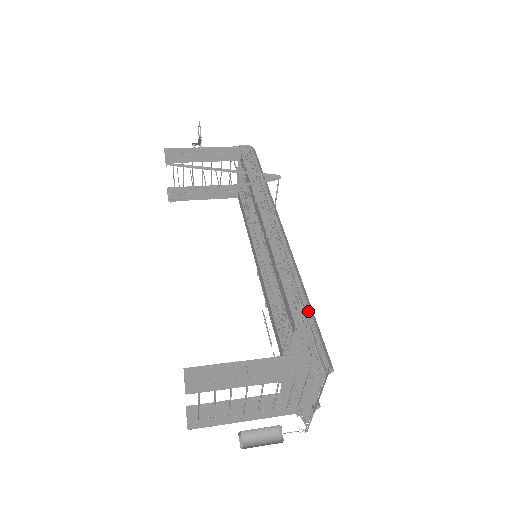
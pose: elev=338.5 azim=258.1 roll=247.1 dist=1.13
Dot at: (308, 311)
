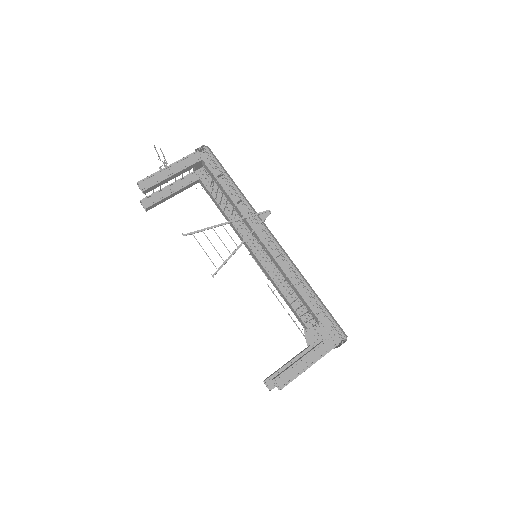
Dot at: (320, 304)
